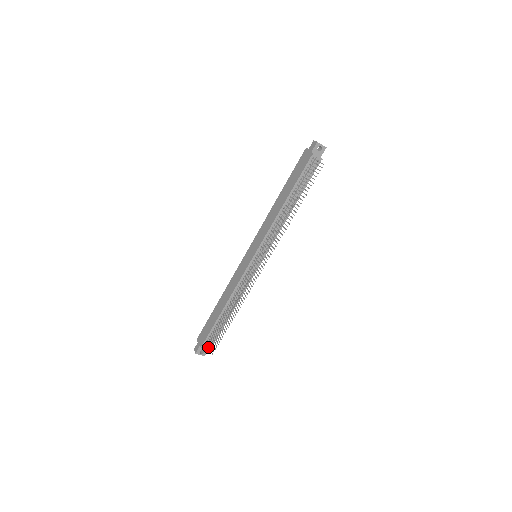
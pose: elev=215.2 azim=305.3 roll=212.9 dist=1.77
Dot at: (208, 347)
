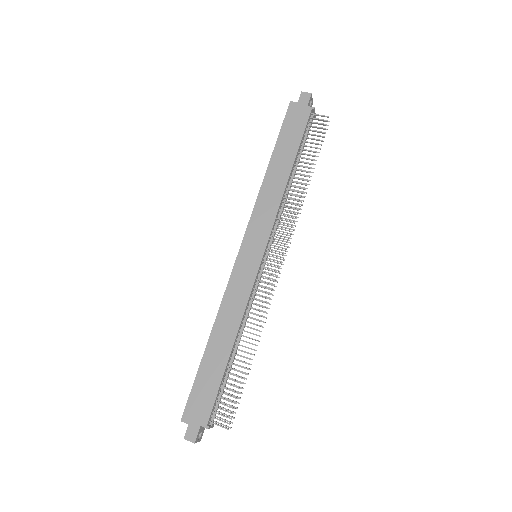
Dot at: occluded
